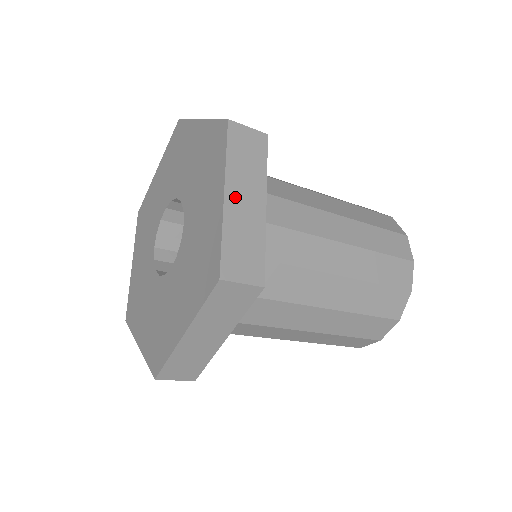
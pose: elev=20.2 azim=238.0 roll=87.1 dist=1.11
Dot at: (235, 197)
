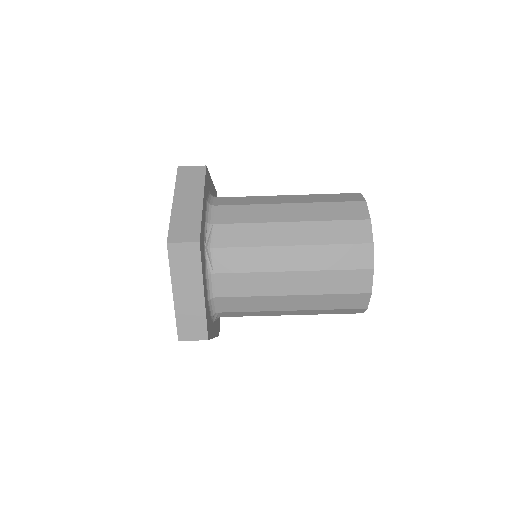
Dot at: occluded
